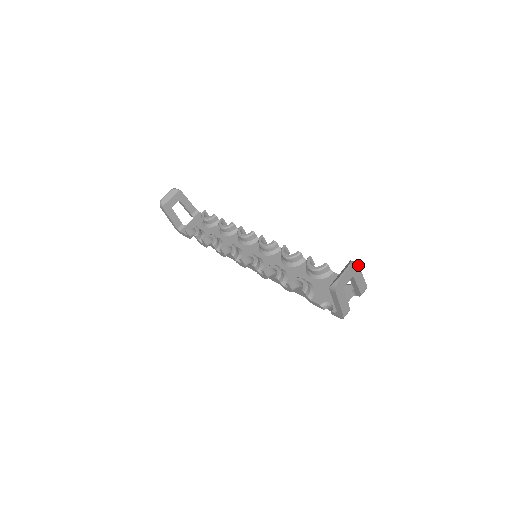
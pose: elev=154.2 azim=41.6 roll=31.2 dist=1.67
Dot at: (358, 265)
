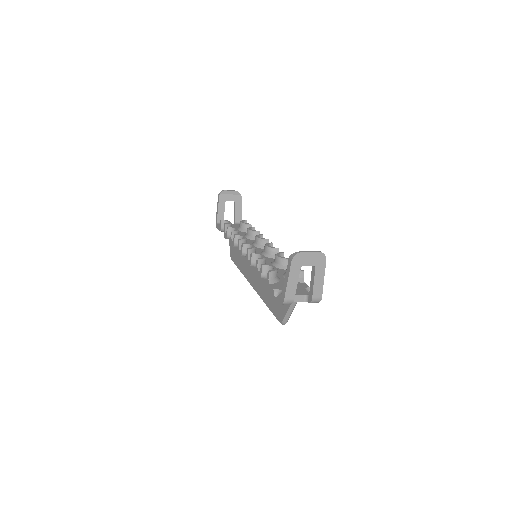
Dot at: occluded
